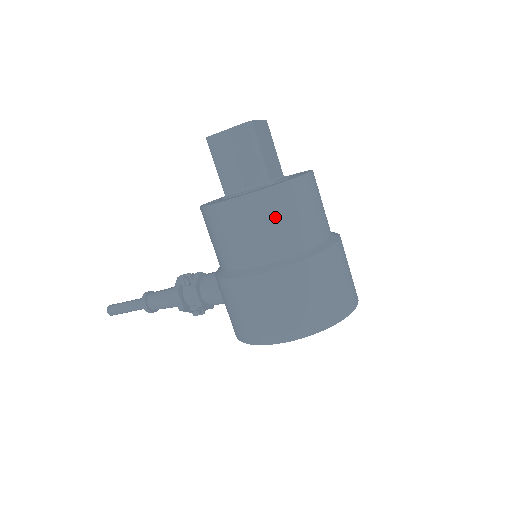
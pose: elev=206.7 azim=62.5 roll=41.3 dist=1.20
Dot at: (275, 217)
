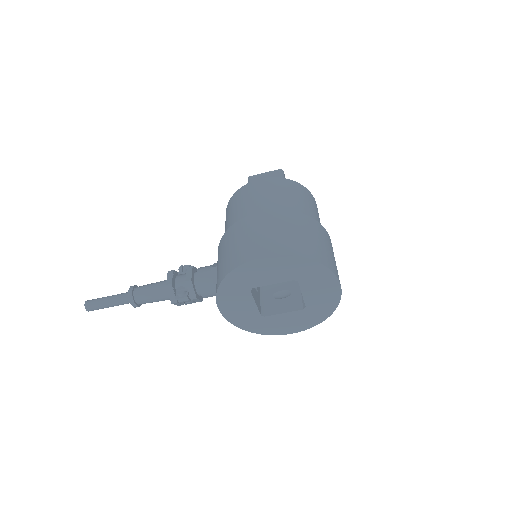
Dot at: (288, 192)
